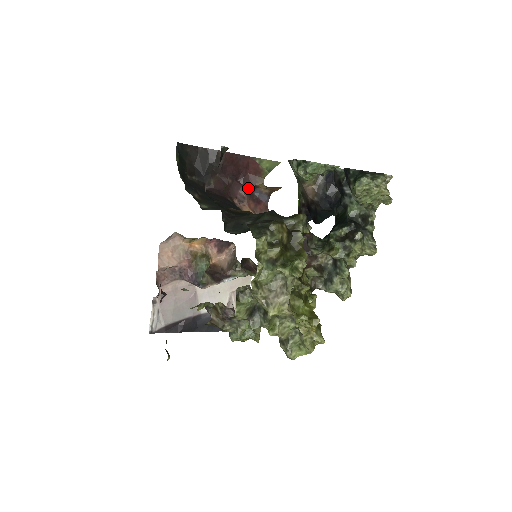
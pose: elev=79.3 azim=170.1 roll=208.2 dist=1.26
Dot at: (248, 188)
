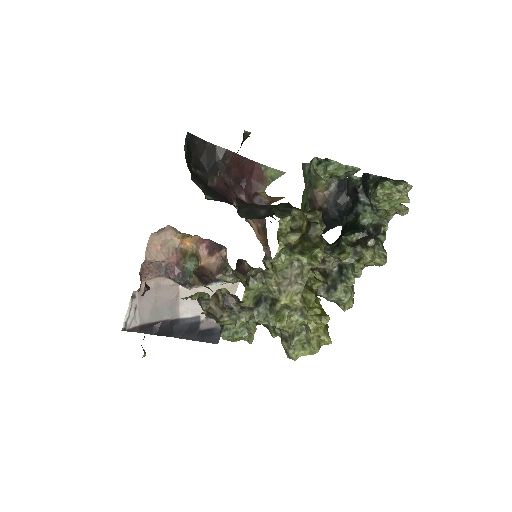
Dot at: (249, 194)
